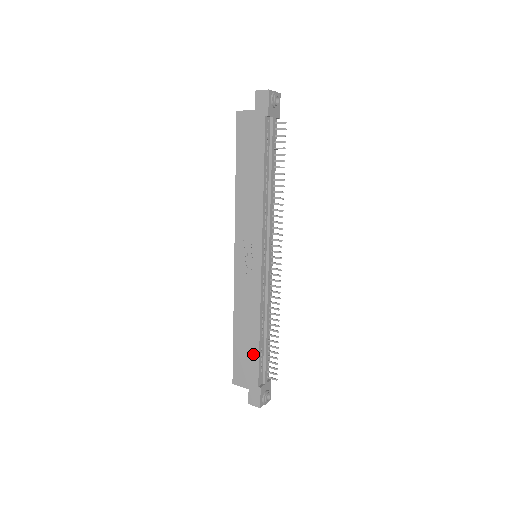
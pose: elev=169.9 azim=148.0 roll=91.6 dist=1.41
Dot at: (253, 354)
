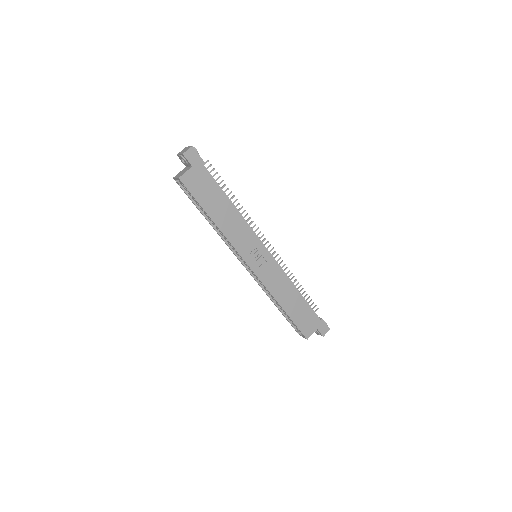
Dot at: (305, 307)
